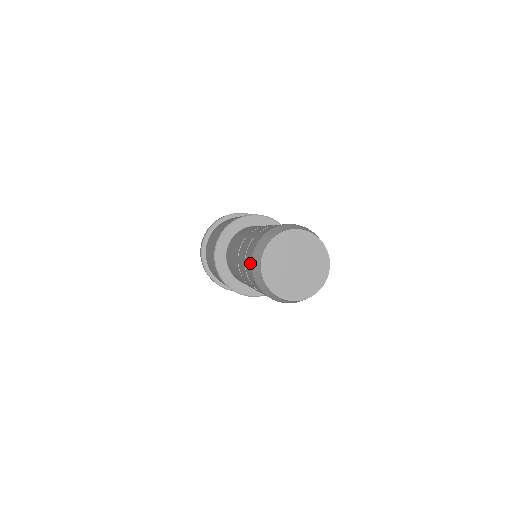
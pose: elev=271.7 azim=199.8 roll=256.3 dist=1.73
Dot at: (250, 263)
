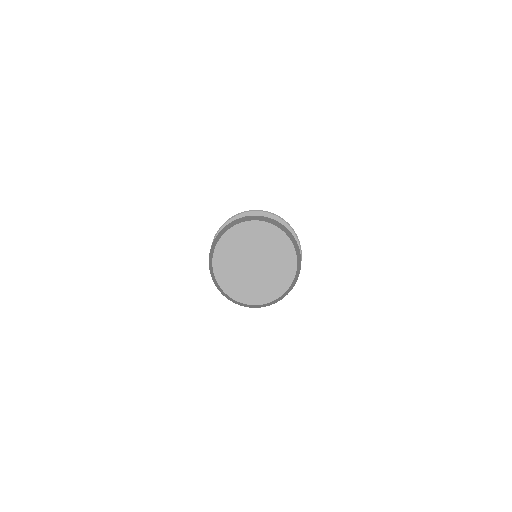
Dot at: (223, 228)
